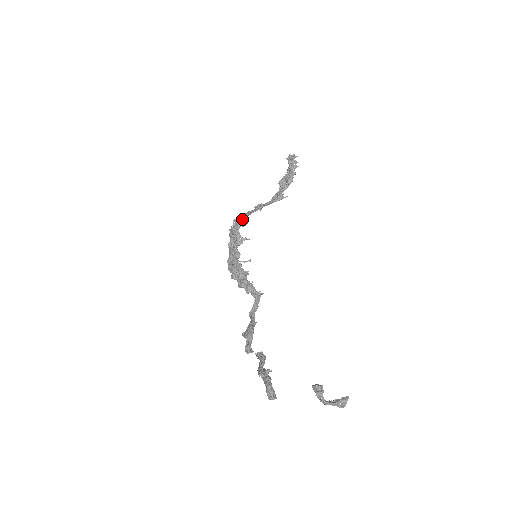
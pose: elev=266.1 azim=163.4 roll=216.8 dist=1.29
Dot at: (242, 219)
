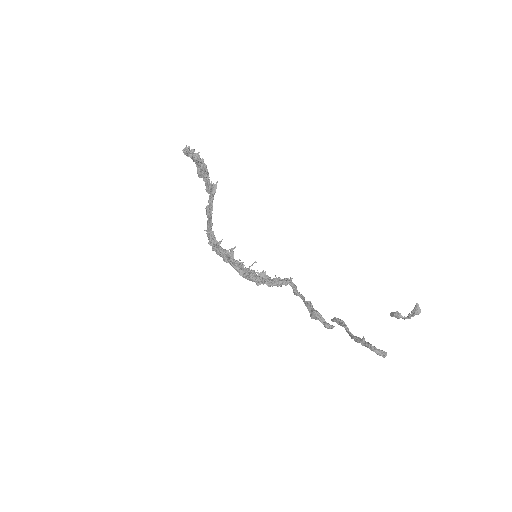
Dot at: (213, 237)
